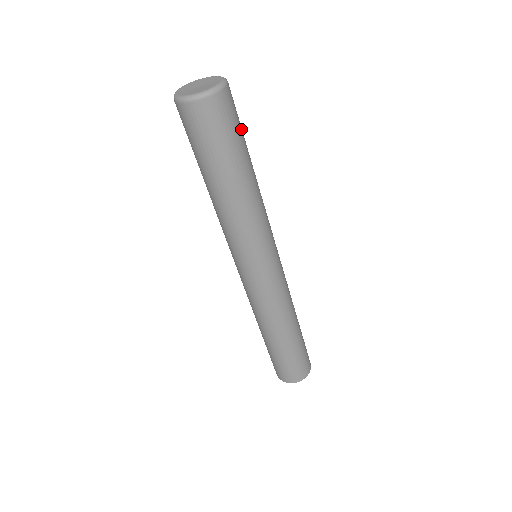
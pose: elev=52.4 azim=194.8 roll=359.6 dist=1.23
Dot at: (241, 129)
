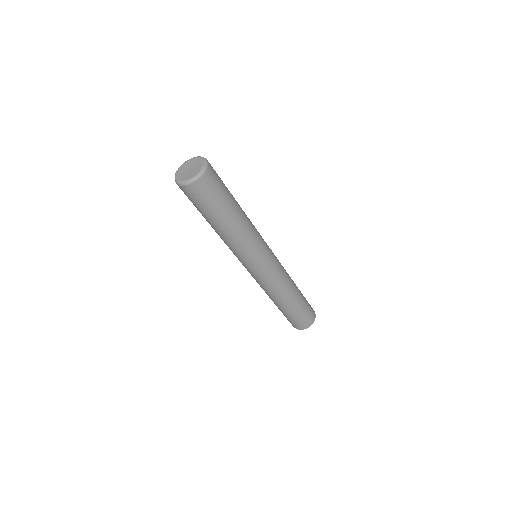
Dot at: (224, 184)
